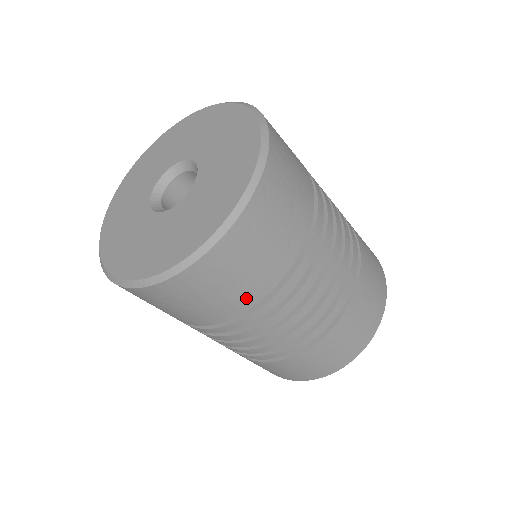
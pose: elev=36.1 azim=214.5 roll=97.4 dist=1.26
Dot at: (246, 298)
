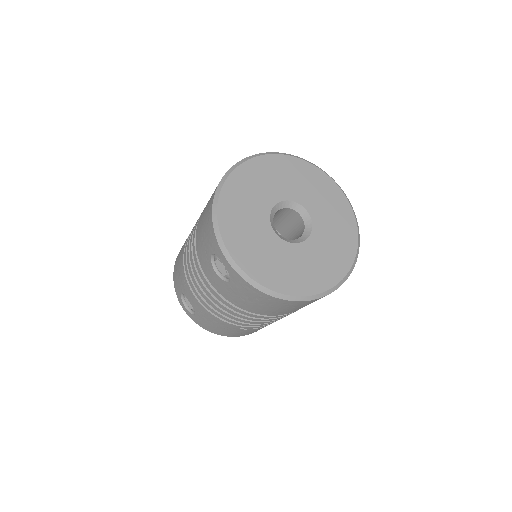
Dot at: occluded
